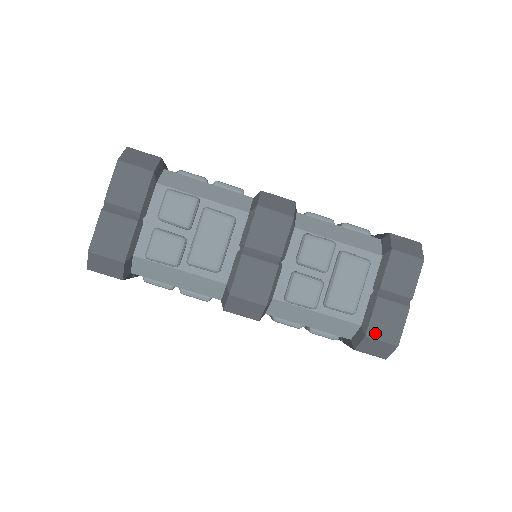
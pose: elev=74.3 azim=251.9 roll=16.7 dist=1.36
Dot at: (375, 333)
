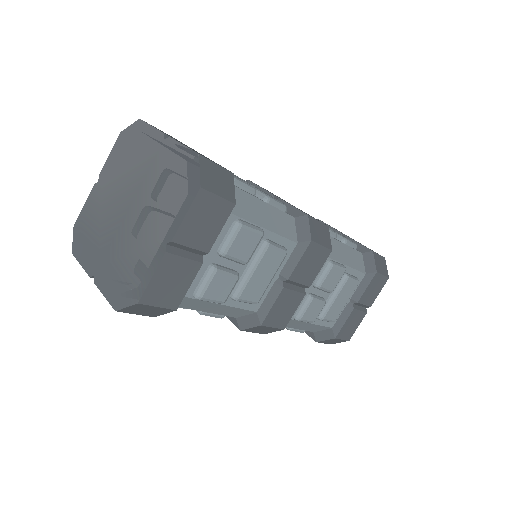
Dot at: (341, 335)
